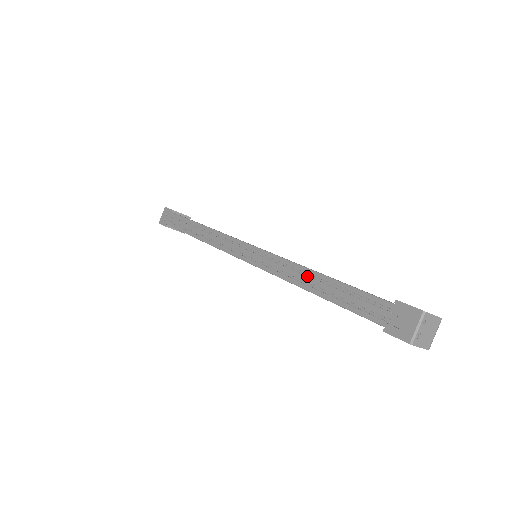
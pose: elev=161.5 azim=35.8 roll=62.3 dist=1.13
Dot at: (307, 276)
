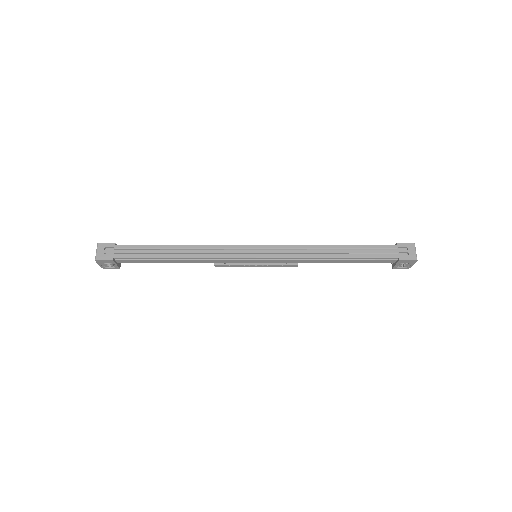
Dot at: (329, 249)
